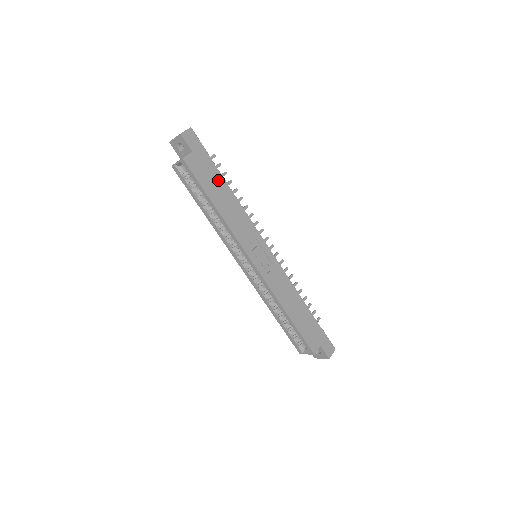
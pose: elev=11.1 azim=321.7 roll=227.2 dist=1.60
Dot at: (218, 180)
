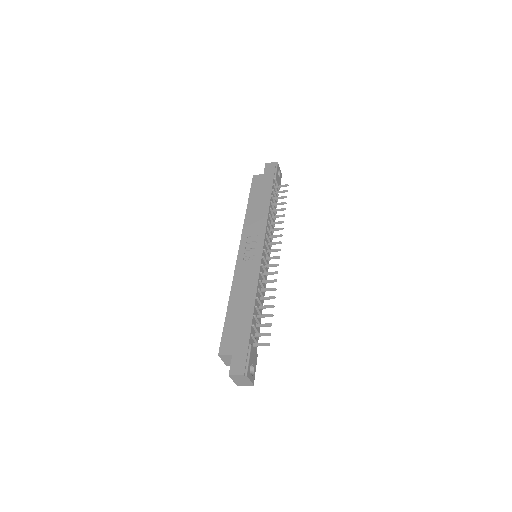
Dot at: (266, 193)
